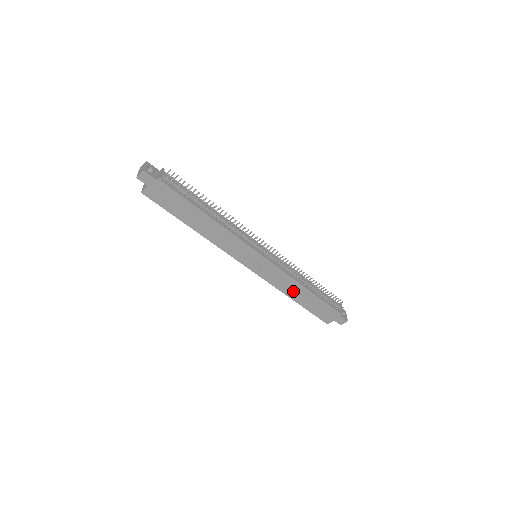
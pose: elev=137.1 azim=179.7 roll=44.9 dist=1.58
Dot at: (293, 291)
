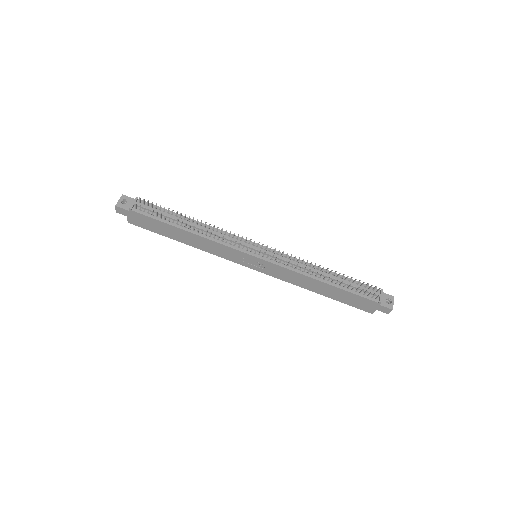
Dot at: (310, 285)
